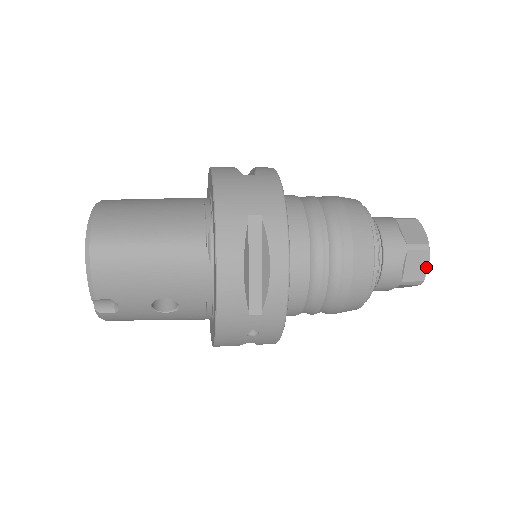
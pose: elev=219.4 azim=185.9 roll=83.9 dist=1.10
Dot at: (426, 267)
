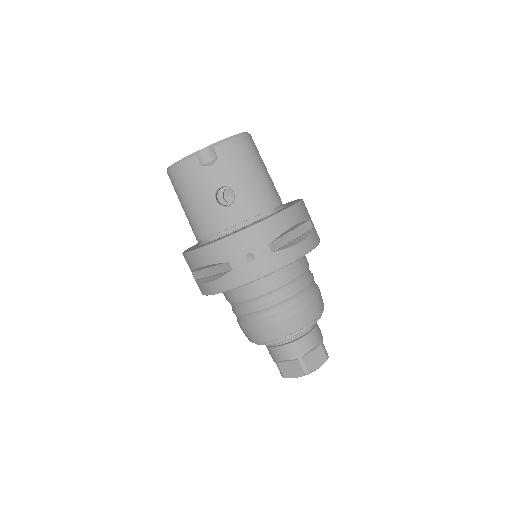
Dot at: (317, 367)
